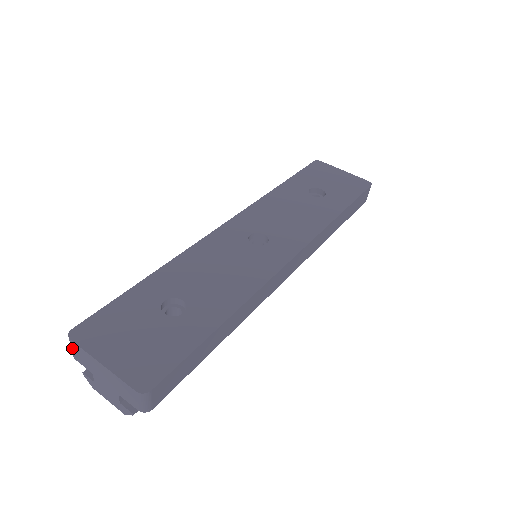
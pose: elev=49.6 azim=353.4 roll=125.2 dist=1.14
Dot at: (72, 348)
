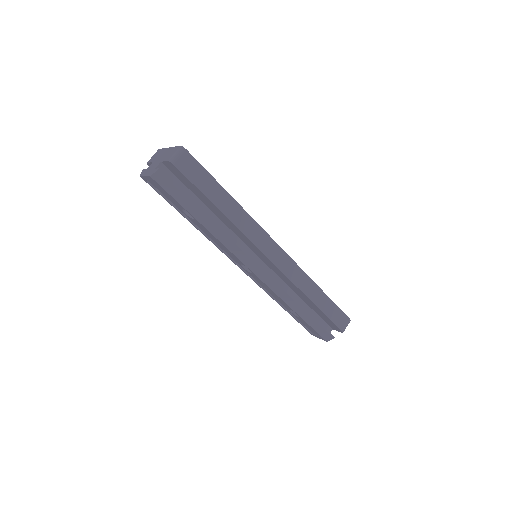
Dot at: (154, 155)
